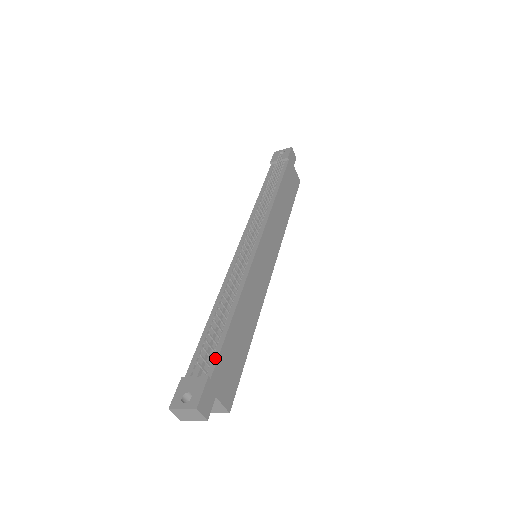
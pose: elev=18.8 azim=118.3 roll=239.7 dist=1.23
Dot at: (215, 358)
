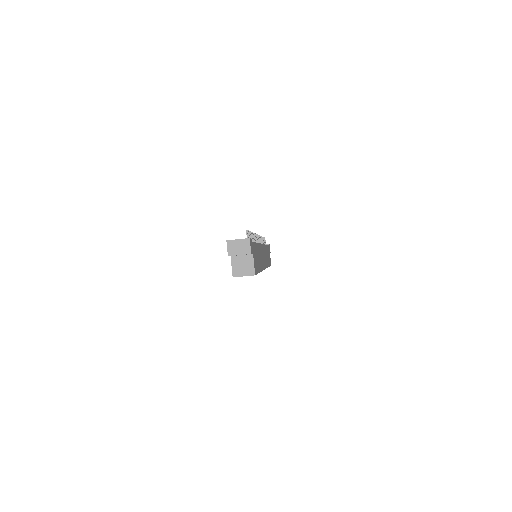
Dot at: occluded
